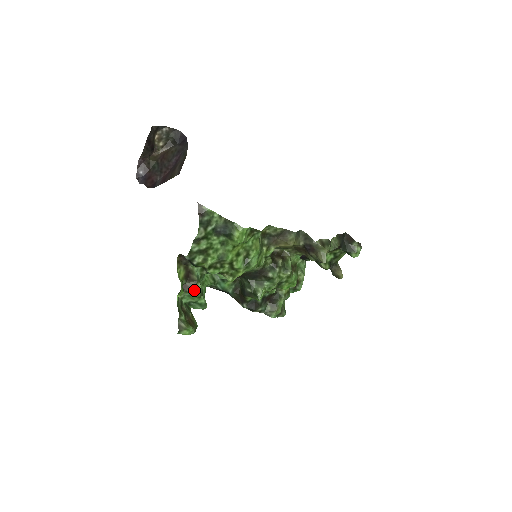
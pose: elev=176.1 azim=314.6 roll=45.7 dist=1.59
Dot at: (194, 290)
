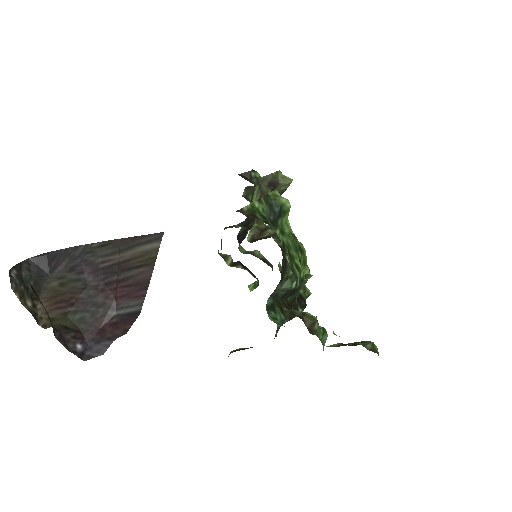
Dot at: (315, 321)
